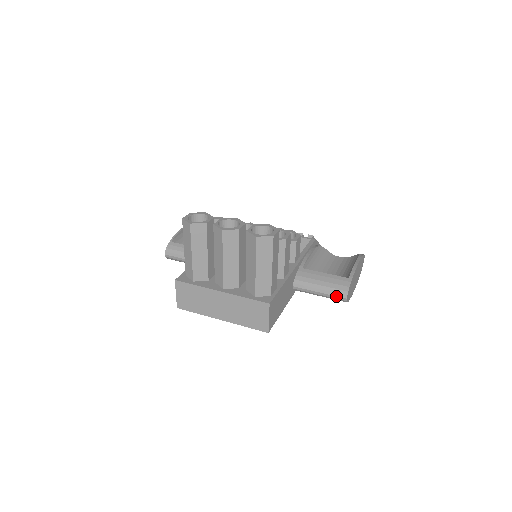
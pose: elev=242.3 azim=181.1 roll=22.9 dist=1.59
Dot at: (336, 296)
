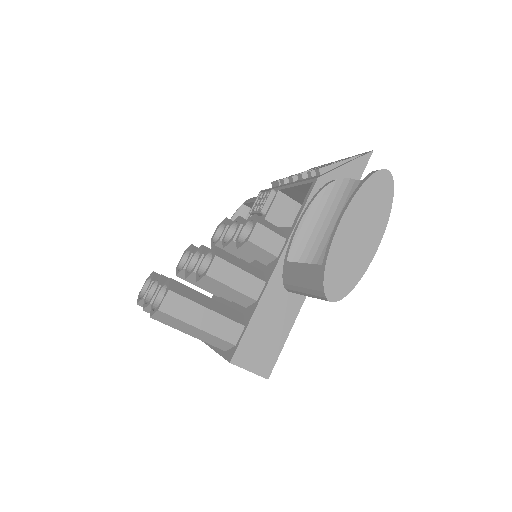
Dot at: occluded
